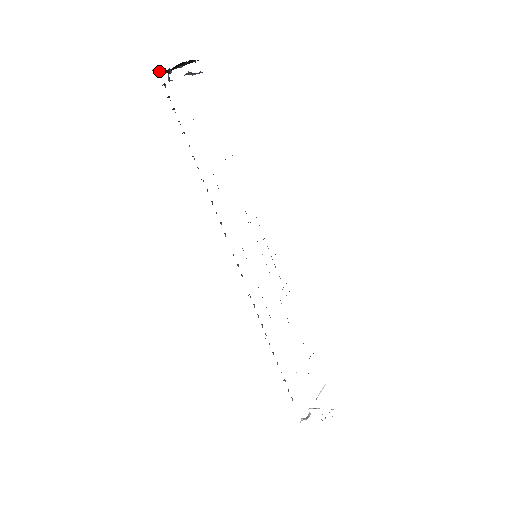
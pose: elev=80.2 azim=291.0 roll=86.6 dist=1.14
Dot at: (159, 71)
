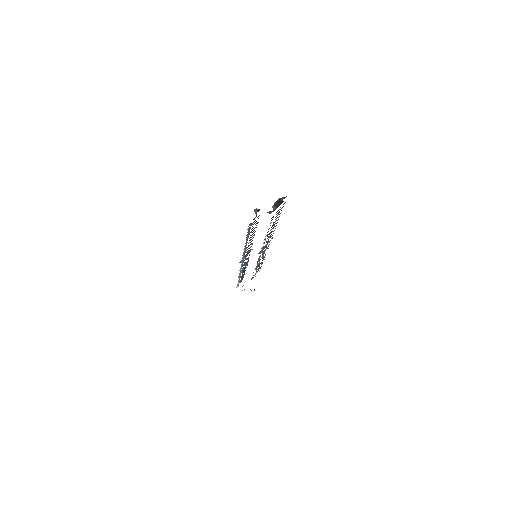
Dot at: occluded
